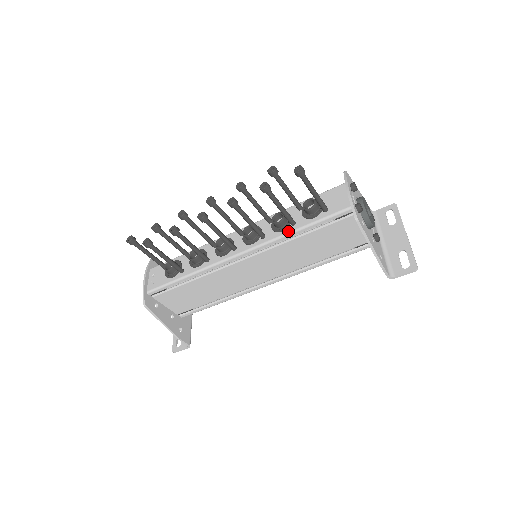
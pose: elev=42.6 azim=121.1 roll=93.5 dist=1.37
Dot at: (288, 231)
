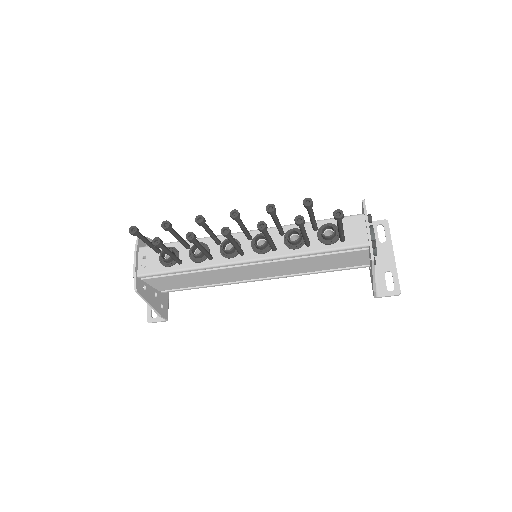
Dot at: (302, 251)
